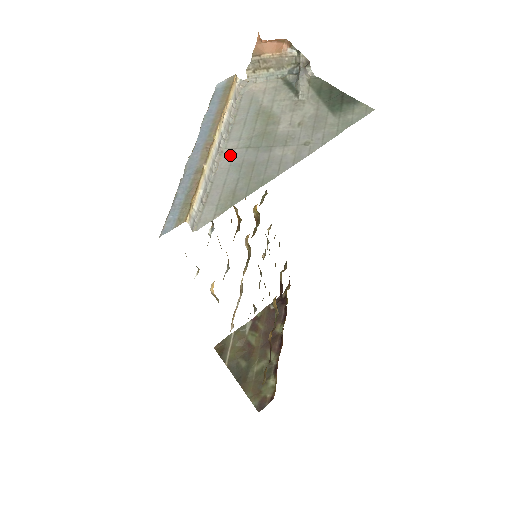
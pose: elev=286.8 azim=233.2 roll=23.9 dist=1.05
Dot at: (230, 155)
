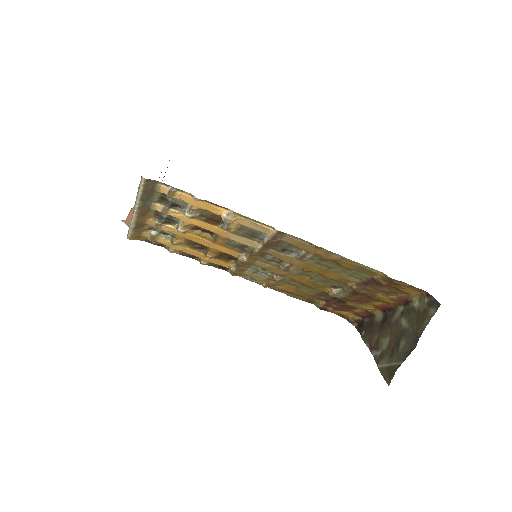
Dot at: occluded
